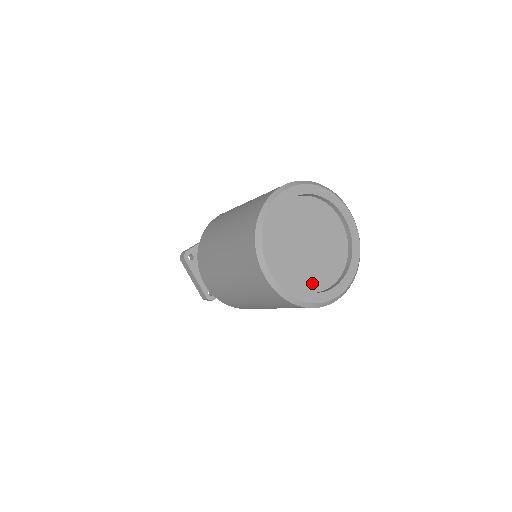
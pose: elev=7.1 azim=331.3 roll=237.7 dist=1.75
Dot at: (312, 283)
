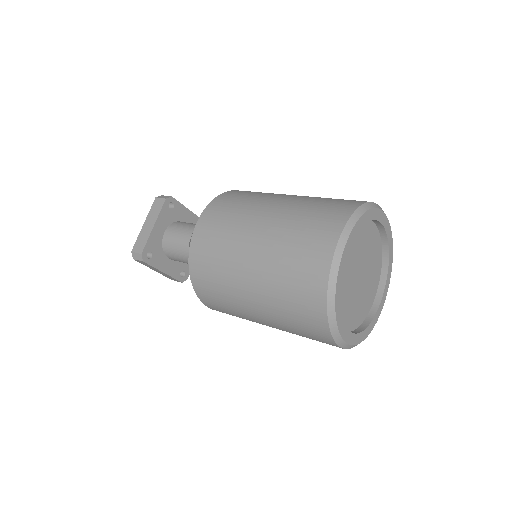
Dot at: (365, 308)
